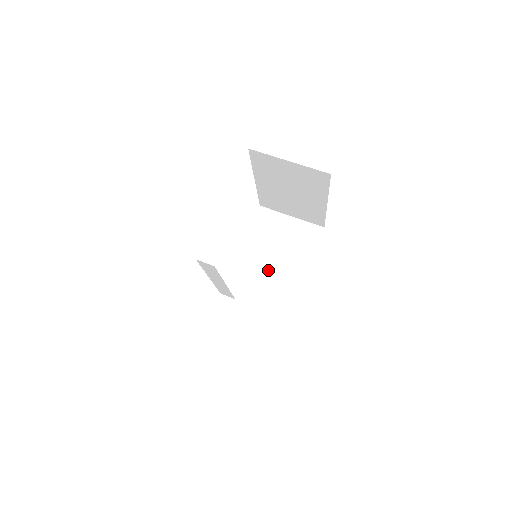
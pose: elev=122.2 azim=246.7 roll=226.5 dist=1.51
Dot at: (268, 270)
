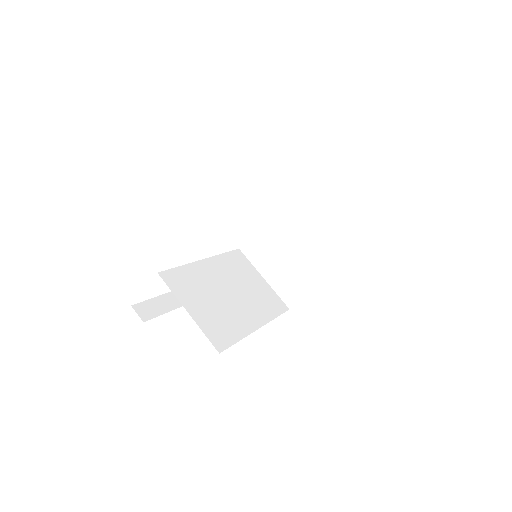
Dot at: (291, 249)
